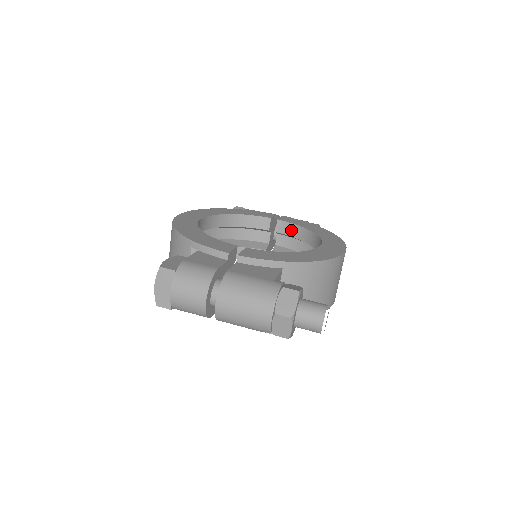
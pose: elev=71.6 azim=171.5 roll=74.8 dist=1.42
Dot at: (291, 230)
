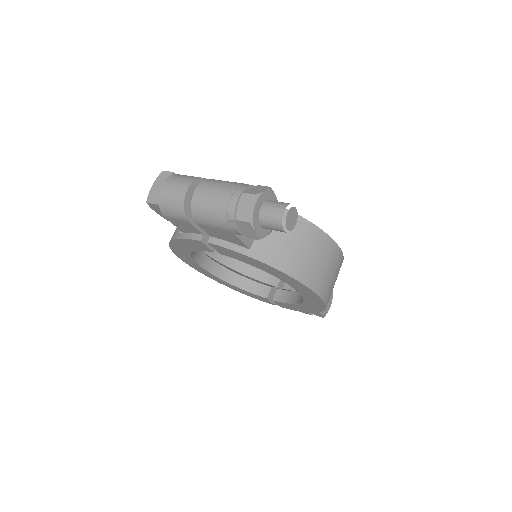
Dot at: occluded
